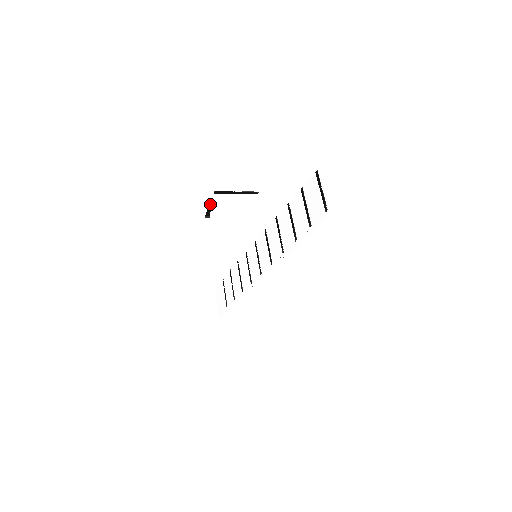
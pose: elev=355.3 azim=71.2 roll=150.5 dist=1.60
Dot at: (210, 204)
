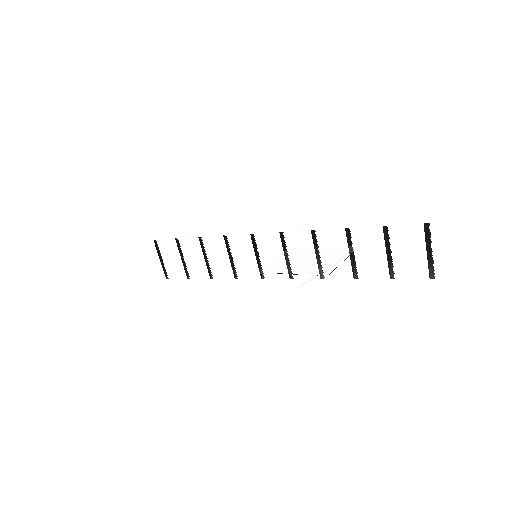
Dot at: (288, 272)
